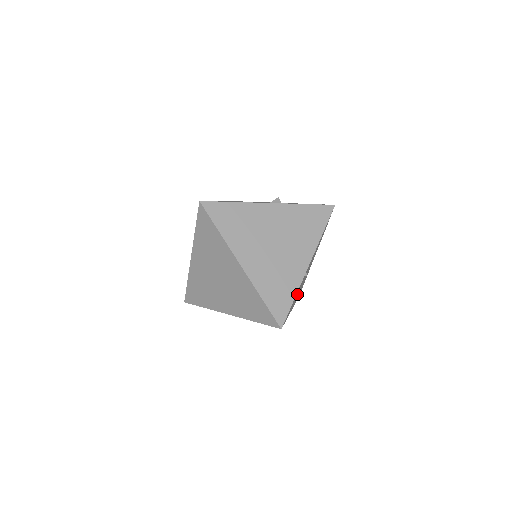
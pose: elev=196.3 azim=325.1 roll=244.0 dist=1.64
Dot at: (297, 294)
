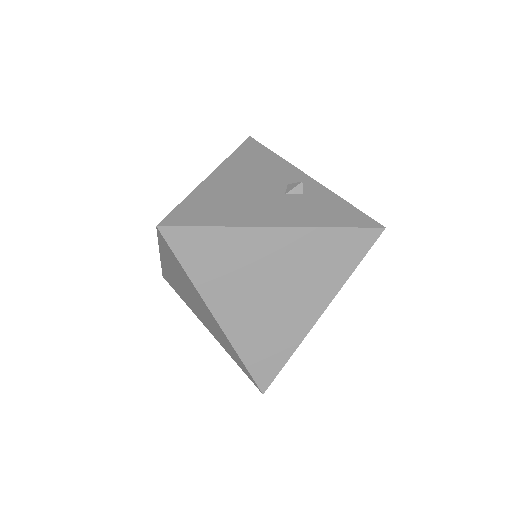
Dot at: occluded
